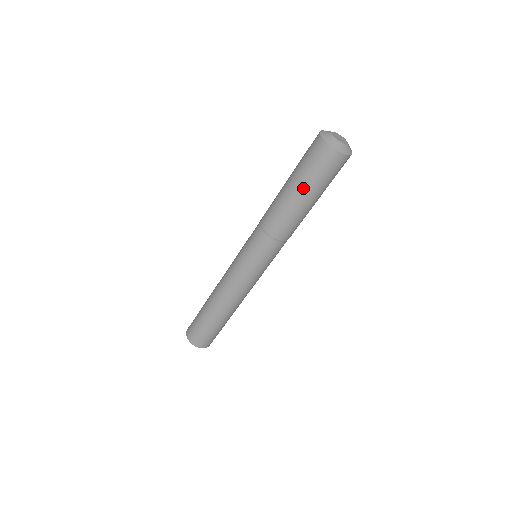
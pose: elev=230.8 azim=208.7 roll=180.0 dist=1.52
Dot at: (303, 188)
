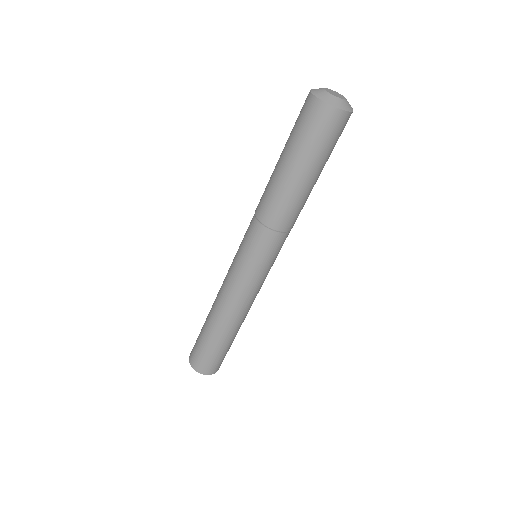
Dot at: (288, 153)
